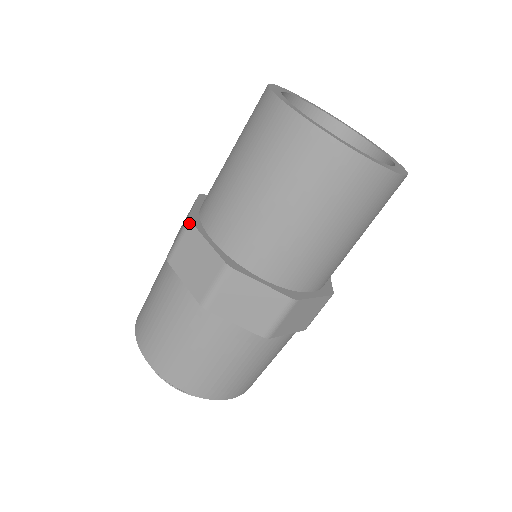
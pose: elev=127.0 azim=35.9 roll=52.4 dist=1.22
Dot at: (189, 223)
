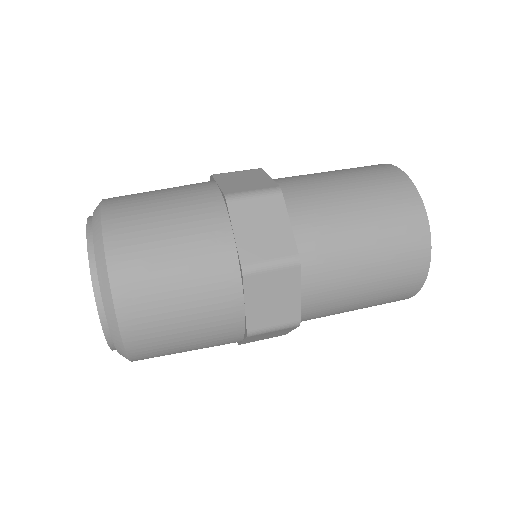
Dot at: (259, 168)
